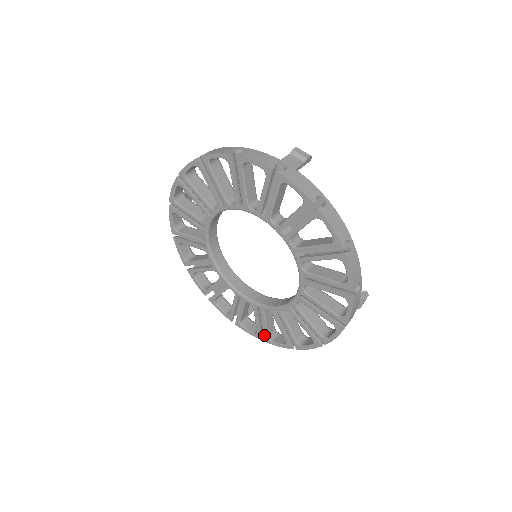
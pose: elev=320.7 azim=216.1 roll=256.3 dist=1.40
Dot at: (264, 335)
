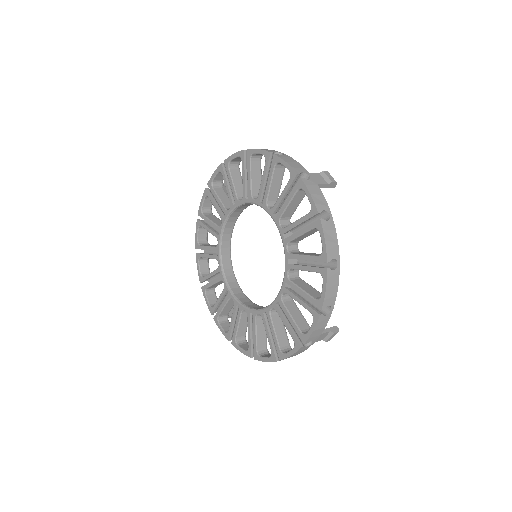
Dot at: (233, 336)
